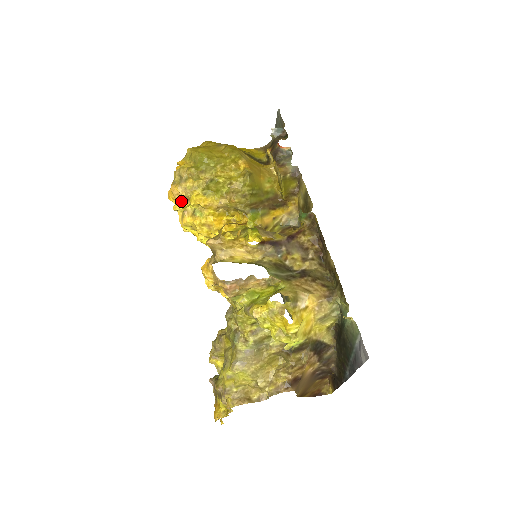
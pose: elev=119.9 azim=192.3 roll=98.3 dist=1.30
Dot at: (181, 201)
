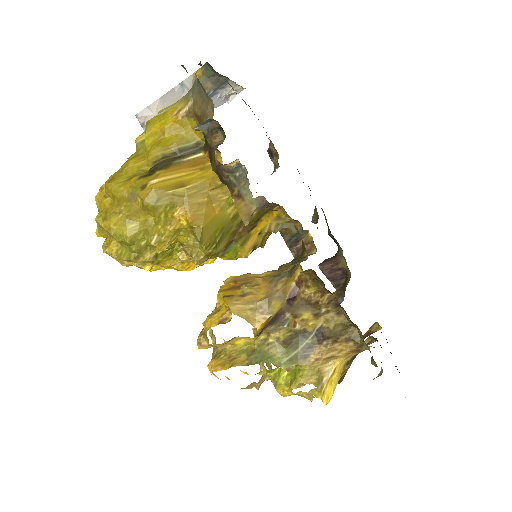
Dot at: occluded
